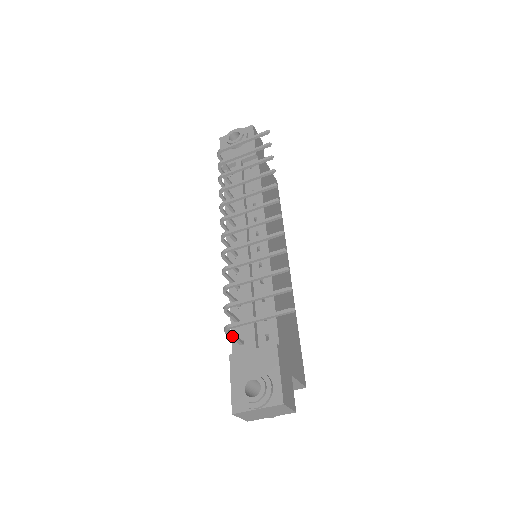
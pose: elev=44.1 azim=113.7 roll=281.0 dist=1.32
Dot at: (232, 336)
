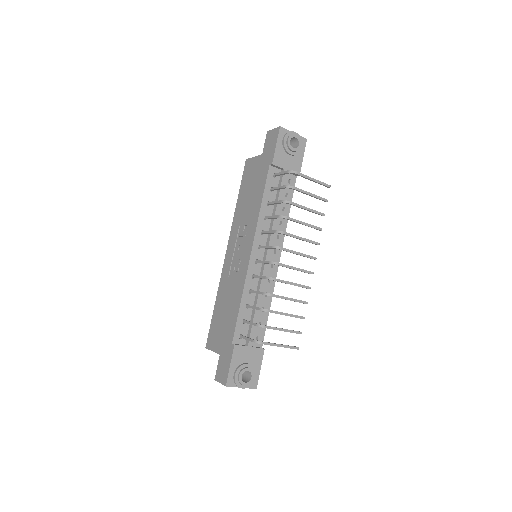
Dot at: occluded
